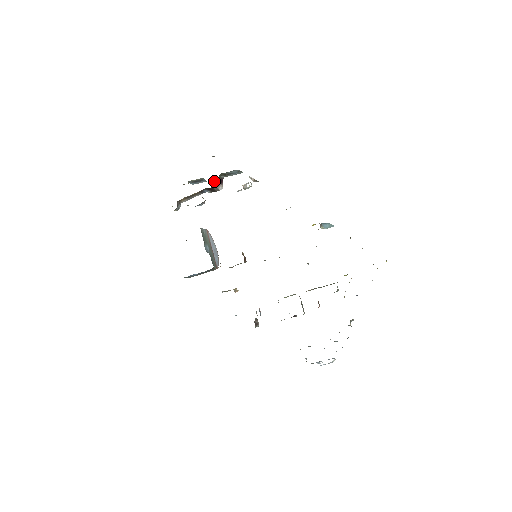
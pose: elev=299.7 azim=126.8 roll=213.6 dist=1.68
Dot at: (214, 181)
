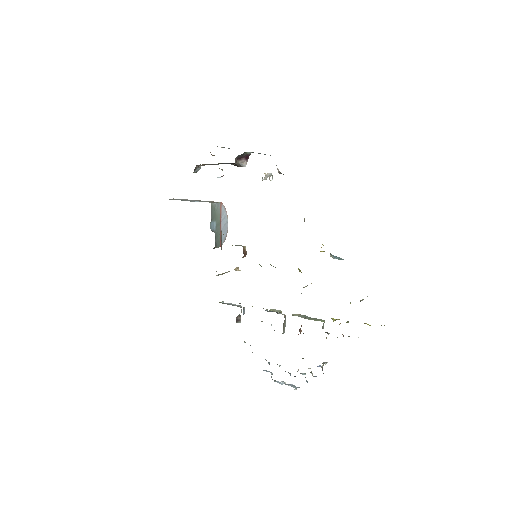
Dot at: (237, 157)
